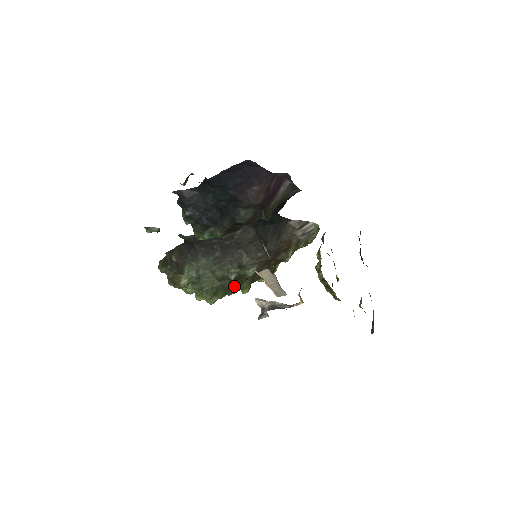
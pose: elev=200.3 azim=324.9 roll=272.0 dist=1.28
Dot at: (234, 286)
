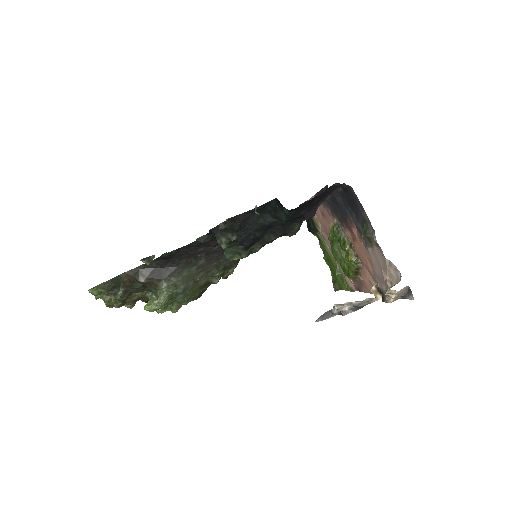
Dot at: occluded
